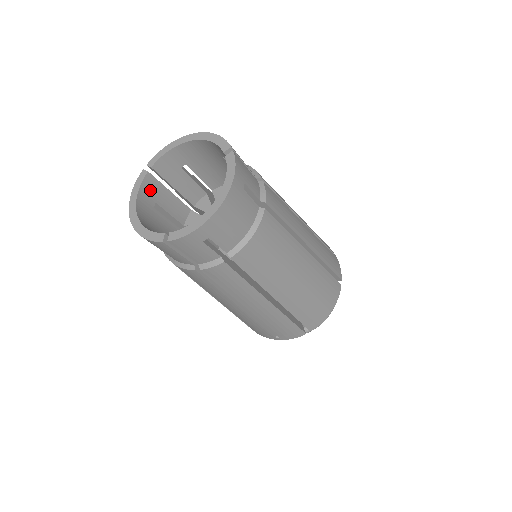
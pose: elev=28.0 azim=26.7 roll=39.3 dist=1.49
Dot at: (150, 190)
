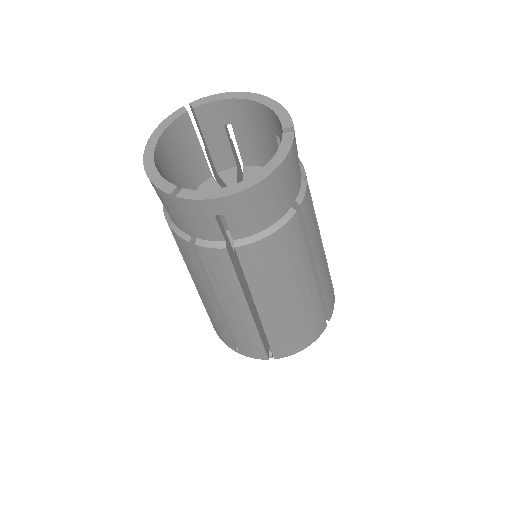
Dot at: (180, 132)
